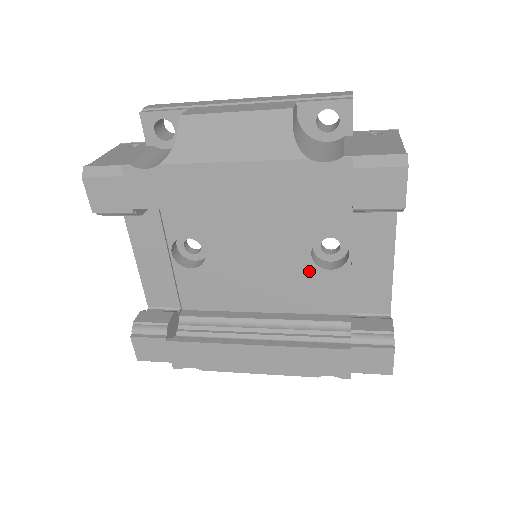
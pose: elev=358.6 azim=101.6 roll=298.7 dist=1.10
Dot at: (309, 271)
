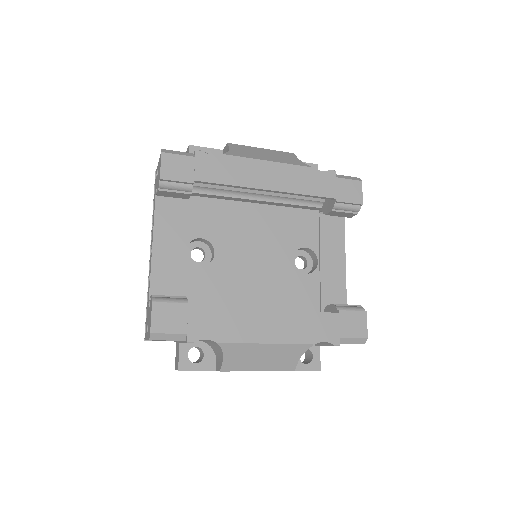
Dot at: (291, 274)
